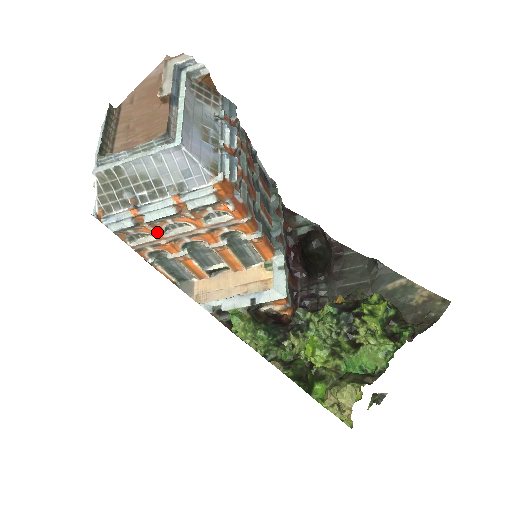
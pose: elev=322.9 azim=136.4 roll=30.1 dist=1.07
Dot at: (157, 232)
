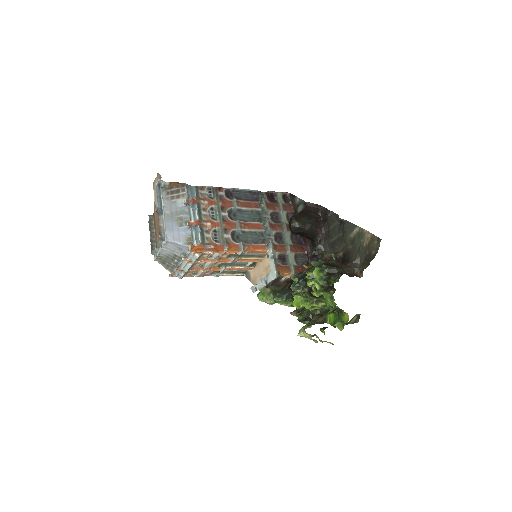
Dot at: (200, 269)
